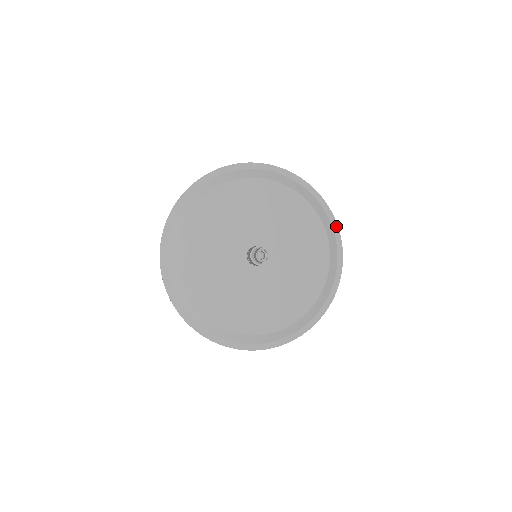
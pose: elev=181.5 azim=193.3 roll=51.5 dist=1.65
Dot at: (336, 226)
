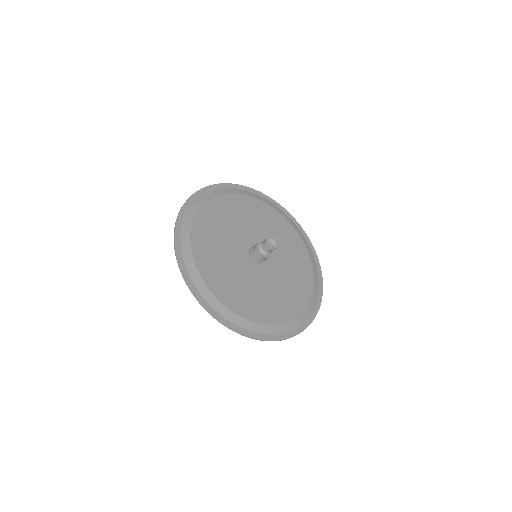
Dot at: (294, 220)
